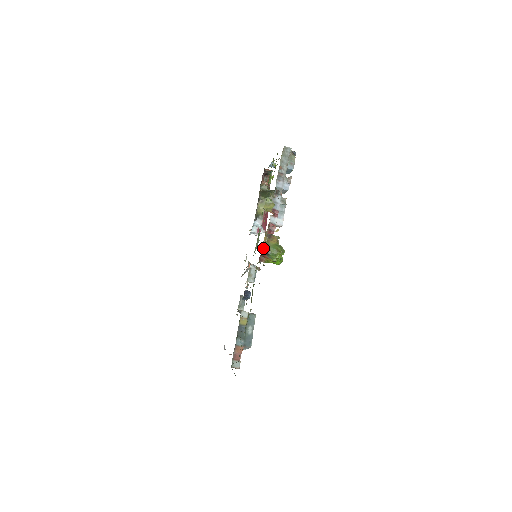
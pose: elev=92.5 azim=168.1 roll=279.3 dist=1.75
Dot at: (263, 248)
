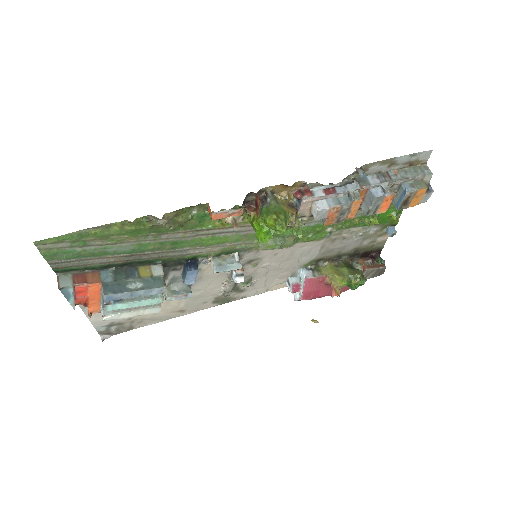
Dot at: (267, 190)
